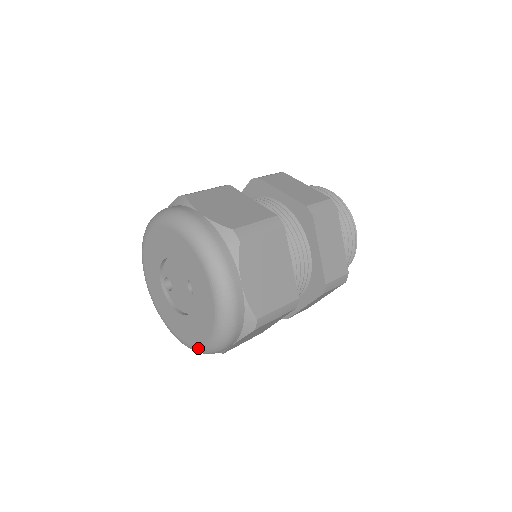
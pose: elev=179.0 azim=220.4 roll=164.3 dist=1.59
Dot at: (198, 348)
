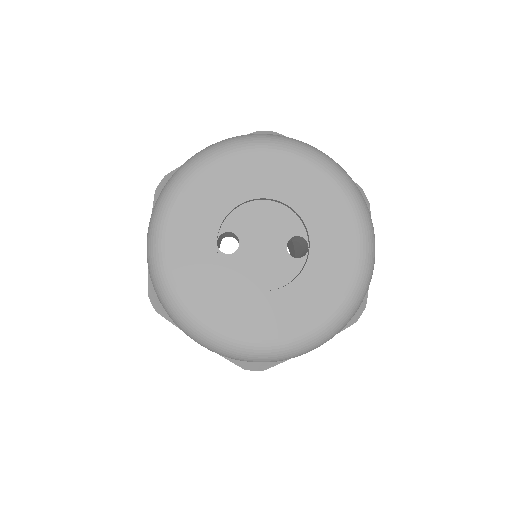
Dot at: (277, 346)
